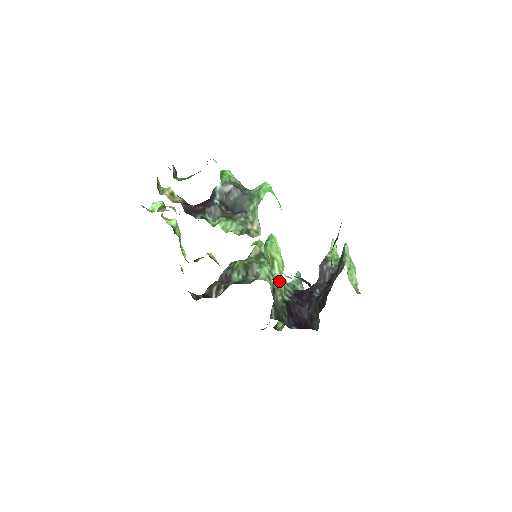
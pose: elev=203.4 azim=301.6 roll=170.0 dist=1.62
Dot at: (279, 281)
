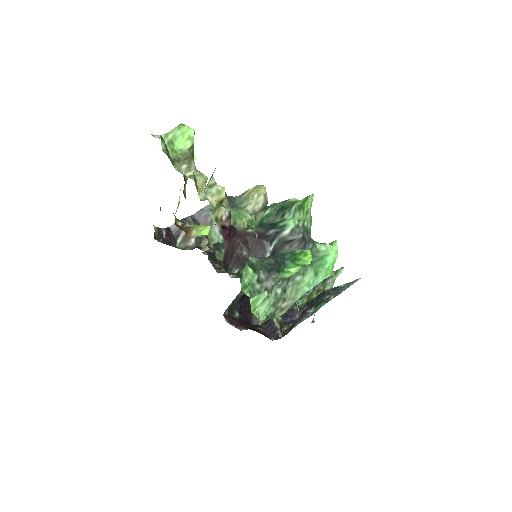
Dot at: occluded
